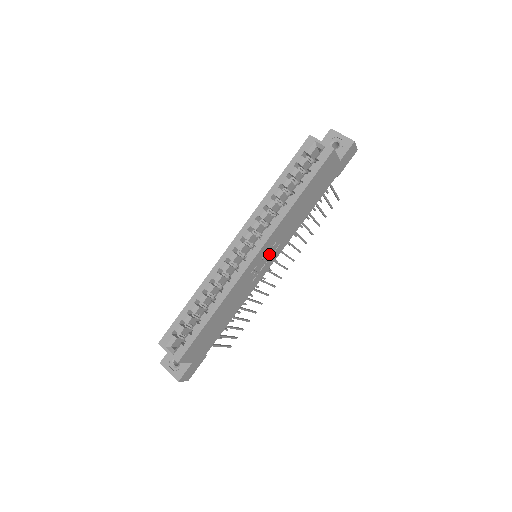
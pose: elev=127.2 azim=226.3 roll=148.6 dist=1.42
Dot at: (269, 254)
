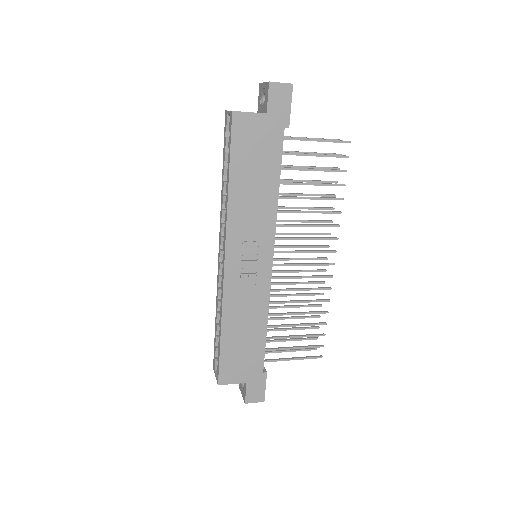
Dot at: (253, 250)
